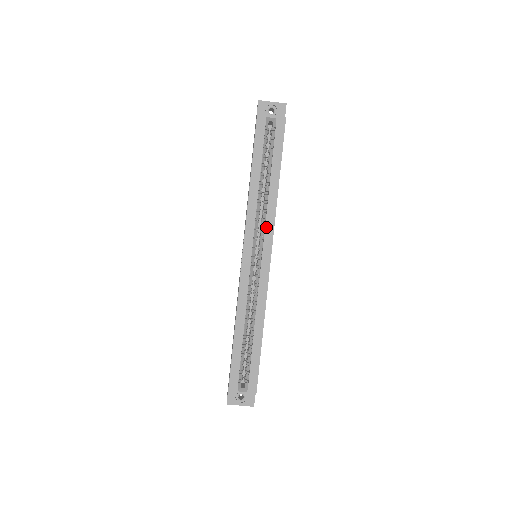
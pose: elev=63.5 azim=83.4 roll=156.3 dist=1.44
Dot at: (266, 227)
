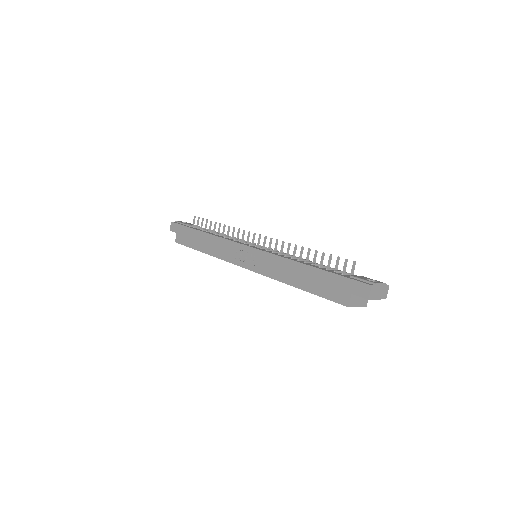
Dot at: occluded
